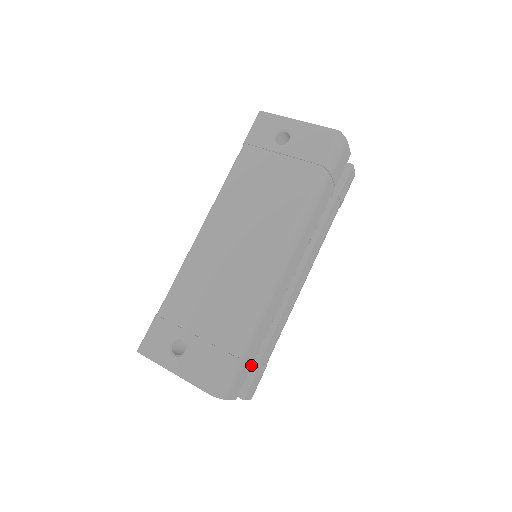
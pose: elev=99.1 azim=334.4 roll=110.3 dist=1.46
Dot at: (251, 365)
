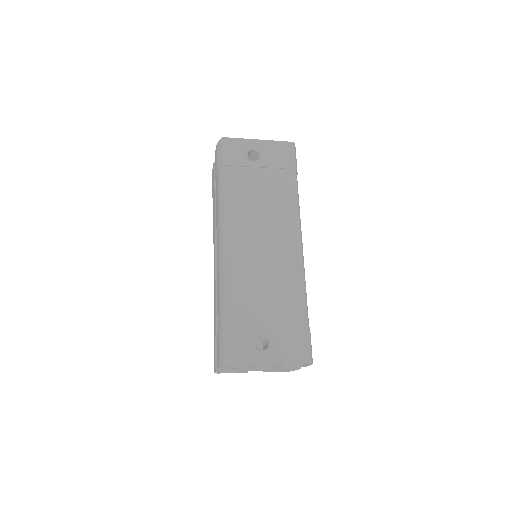
Dot at: occluded
